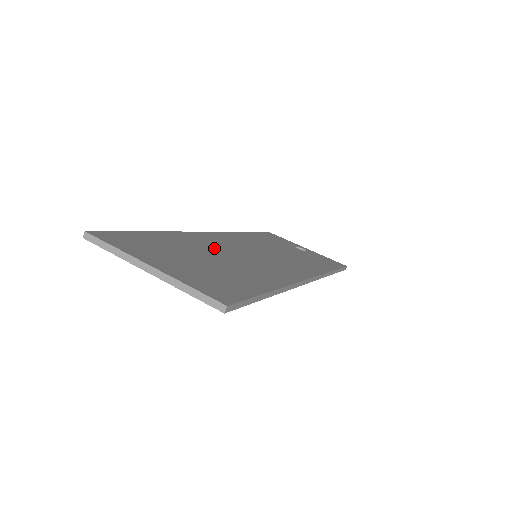
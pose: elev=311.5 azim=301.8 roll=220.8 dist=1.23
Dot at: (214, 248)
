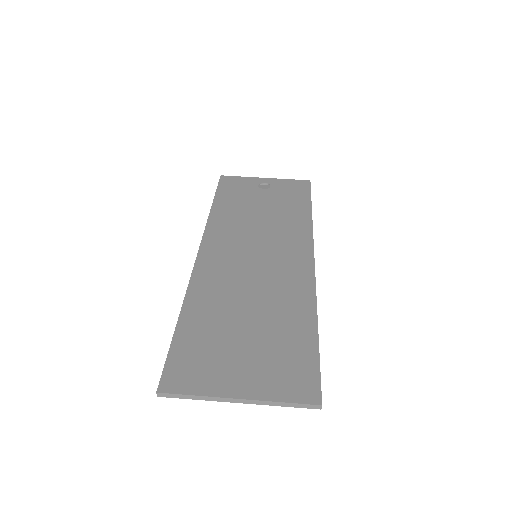
Dot at: (231, 289)
